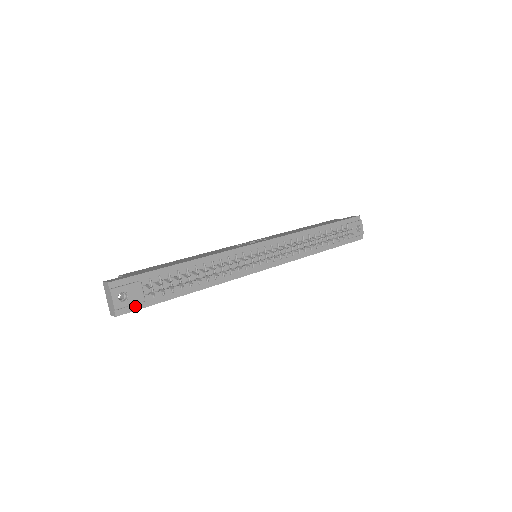
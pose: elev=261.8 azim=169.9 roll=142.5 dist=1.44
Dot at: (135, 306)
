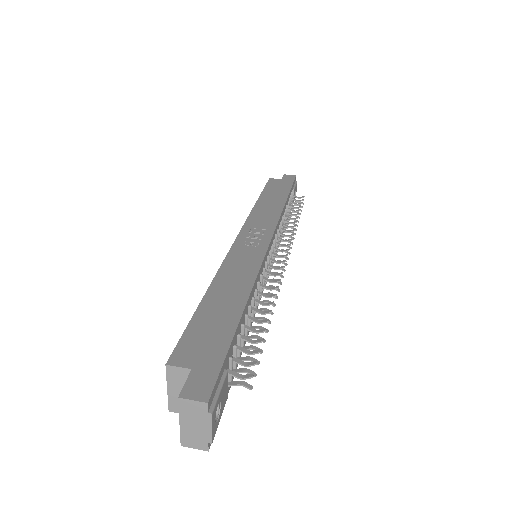
Dot at: occluded
